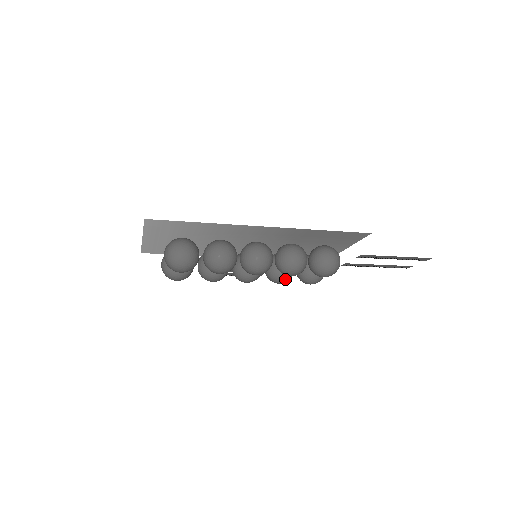
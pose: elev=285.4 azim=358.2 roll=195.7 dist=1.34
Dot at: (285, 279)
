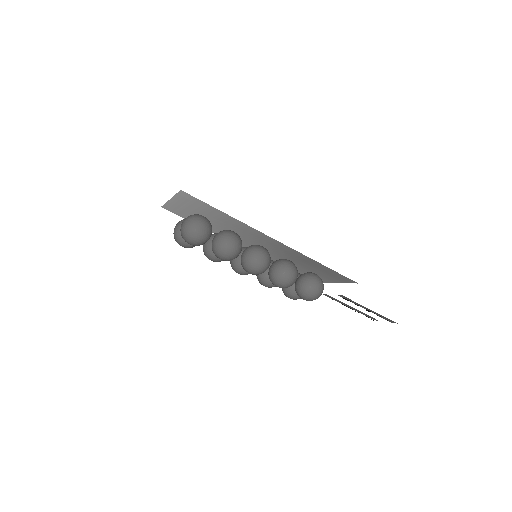
Dot at: (271, 285)
